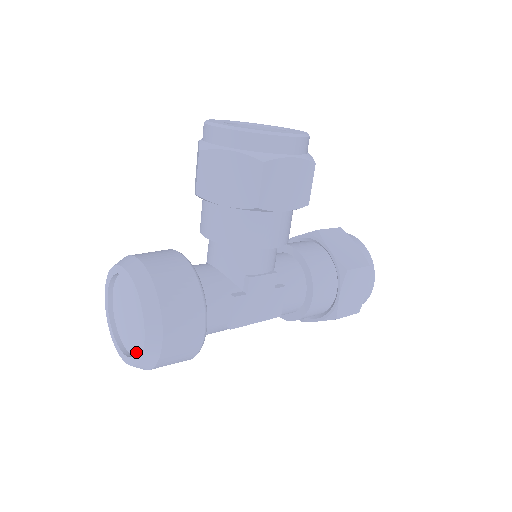
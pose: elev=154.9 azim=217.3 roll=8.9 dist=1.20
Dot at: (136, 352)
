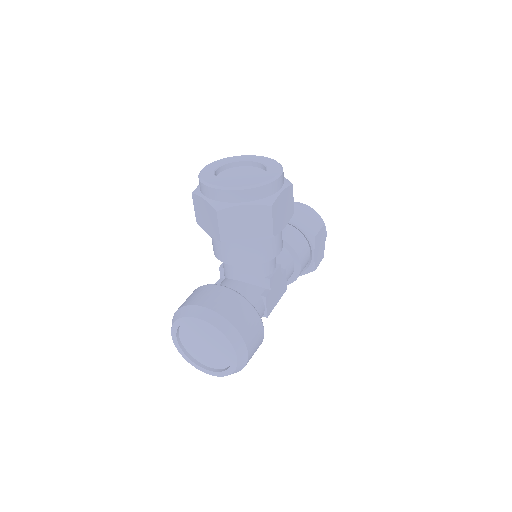
Dot at: (223, 367)
